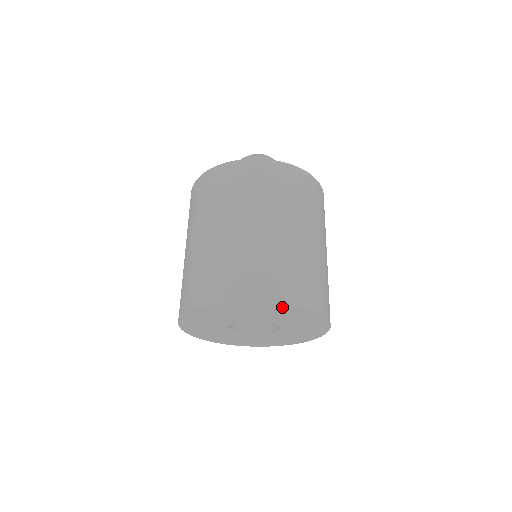
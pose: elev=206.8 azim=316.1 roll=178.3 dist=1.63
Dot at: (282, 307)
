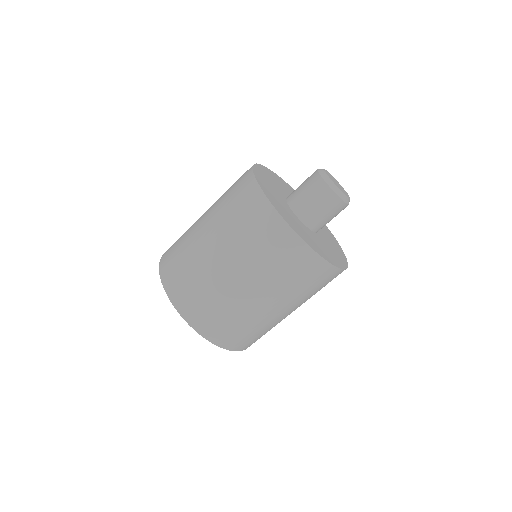
Dot at: occluded
